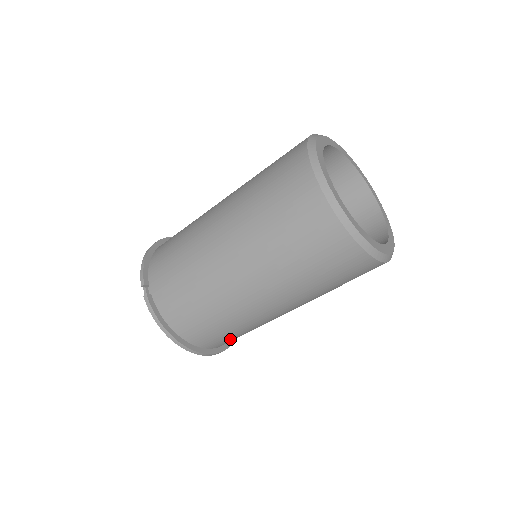
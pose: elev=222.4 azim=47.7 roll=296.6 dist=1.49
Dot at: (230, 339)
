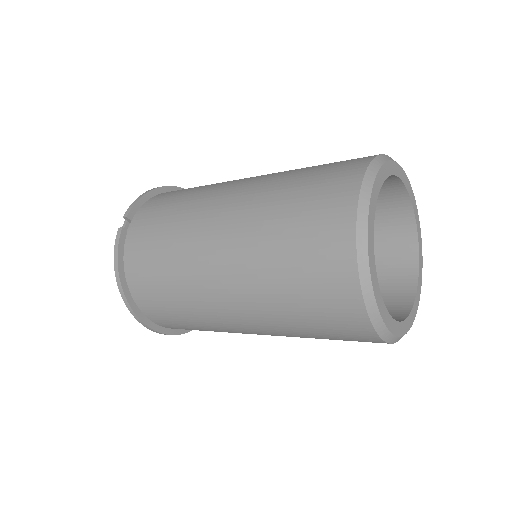
Dot at: (180, 326)
